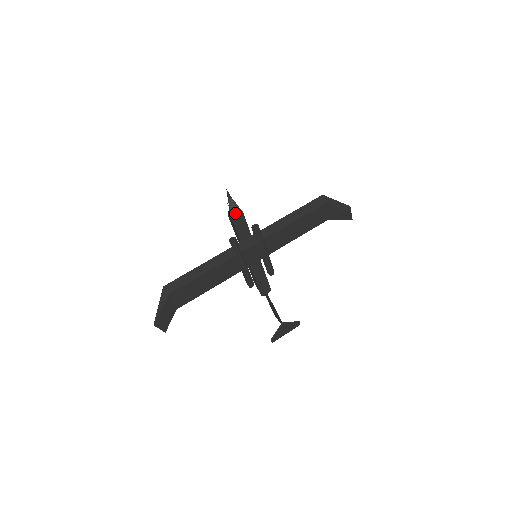
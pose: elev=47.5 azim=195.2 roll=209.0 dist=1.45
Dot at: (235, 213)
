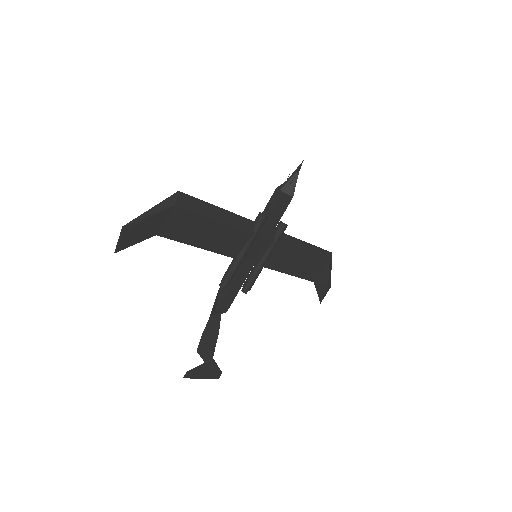
Dot at: (289, 190)
